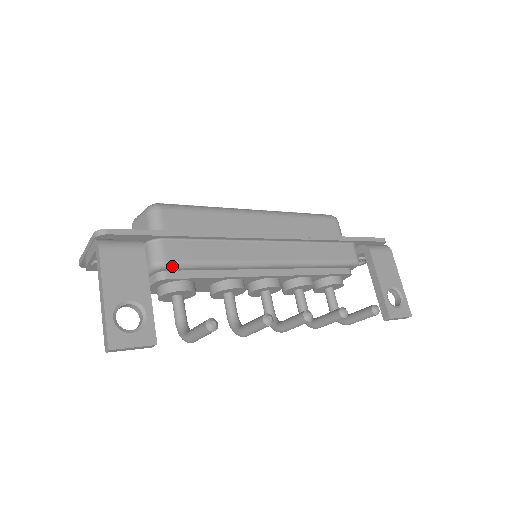
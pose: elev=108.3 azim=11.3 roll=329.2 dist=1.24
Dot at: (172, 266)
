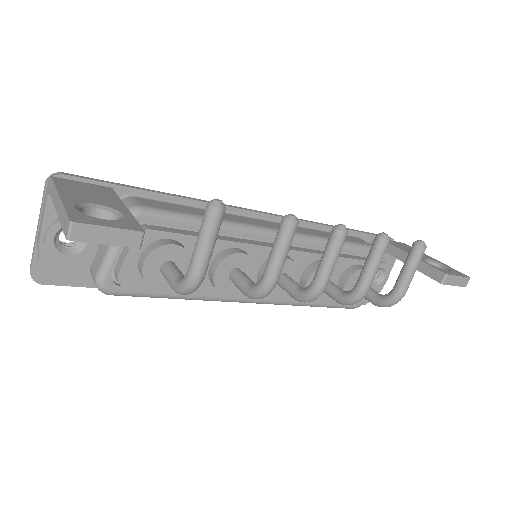
Dot at: (151, 212)
